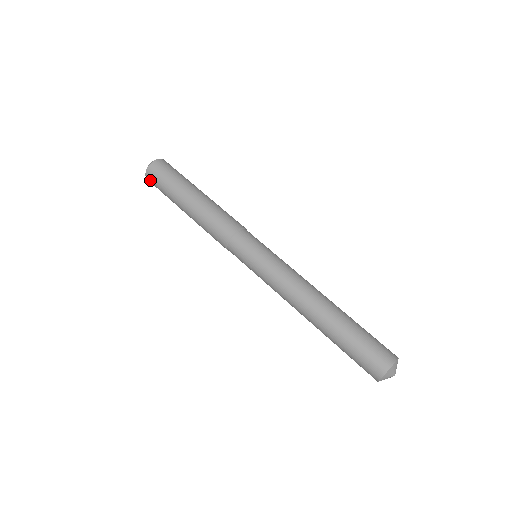
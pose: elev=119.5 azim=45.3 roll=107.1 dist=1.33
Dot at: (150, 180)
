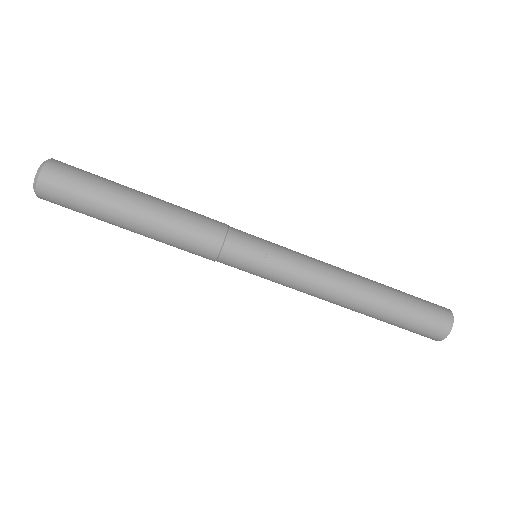
Dot at: occluded
